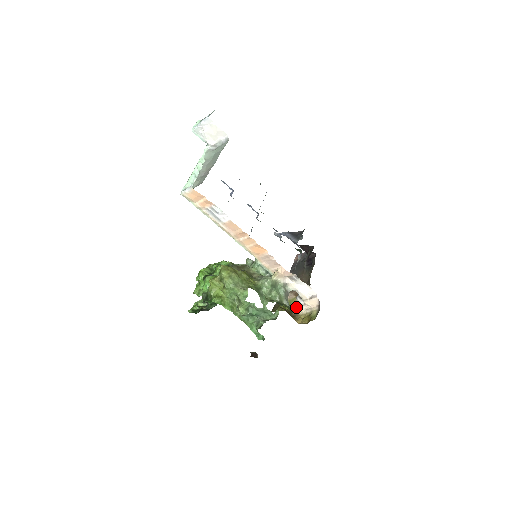
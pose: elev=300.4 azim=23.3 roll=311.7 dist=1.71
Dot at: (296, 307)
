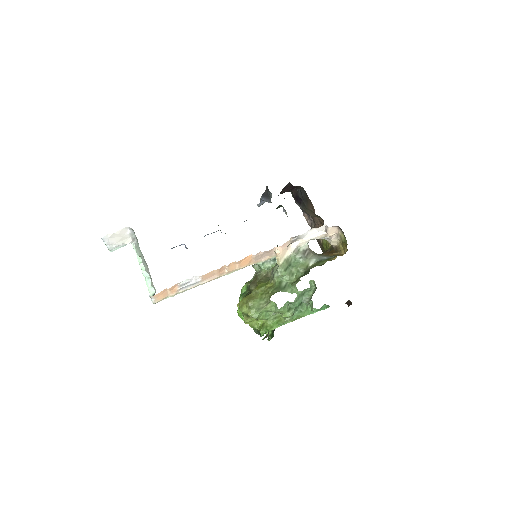
Dot at: occluded
